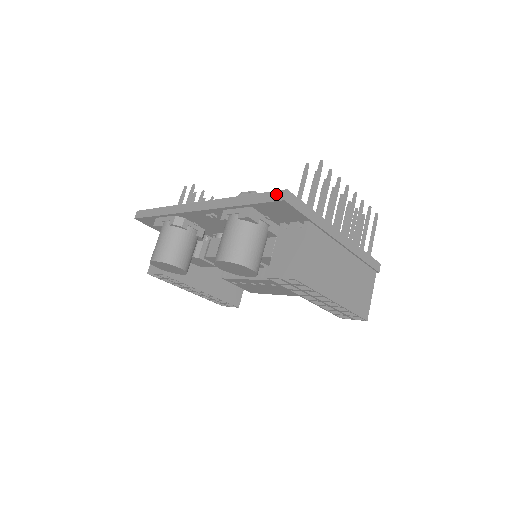
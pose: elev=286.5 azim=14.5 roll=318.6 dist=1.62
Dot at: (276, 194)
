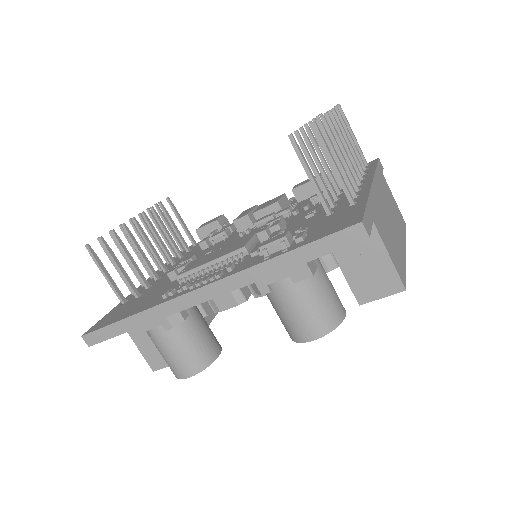
Dot at: (346, 235)
